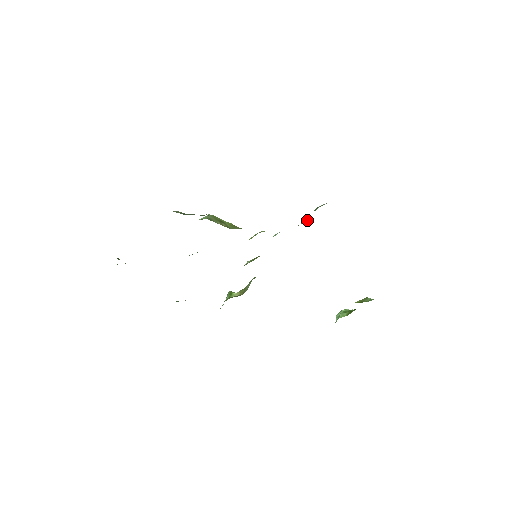
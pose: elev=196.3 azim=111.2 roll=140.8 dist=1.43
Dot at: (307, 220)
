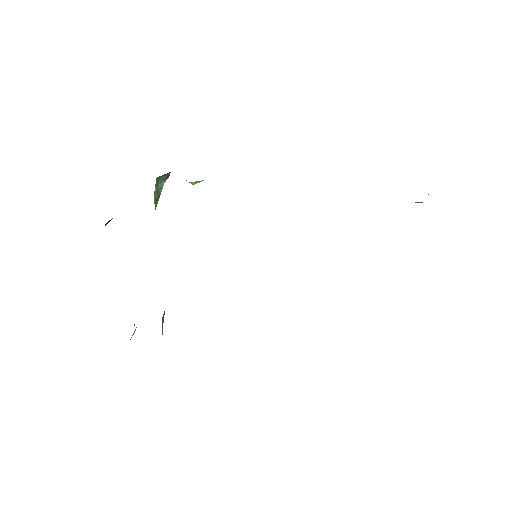
Dot at: occluded
